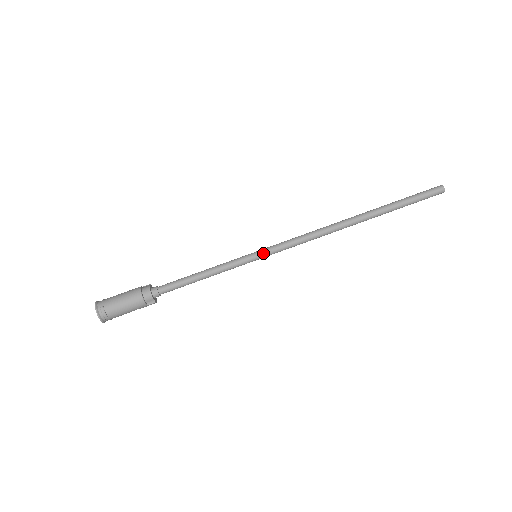
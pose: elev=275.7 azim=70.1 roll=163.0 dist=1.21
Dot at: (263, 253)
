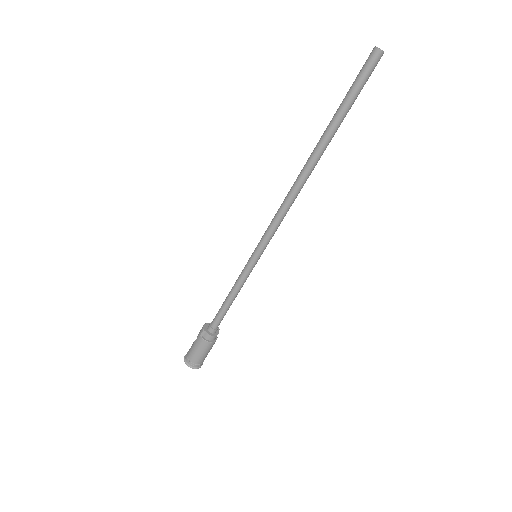
Dot at: (262, 253)
